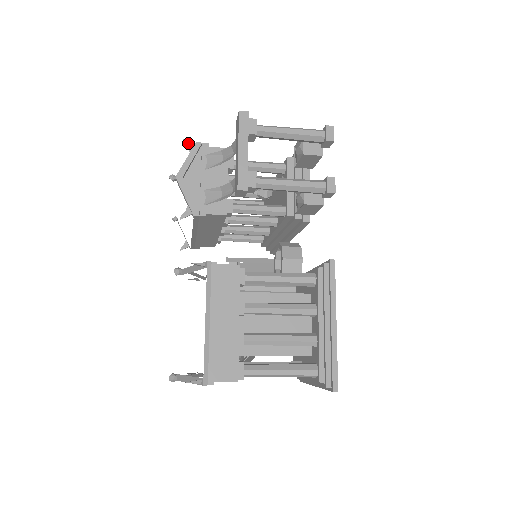
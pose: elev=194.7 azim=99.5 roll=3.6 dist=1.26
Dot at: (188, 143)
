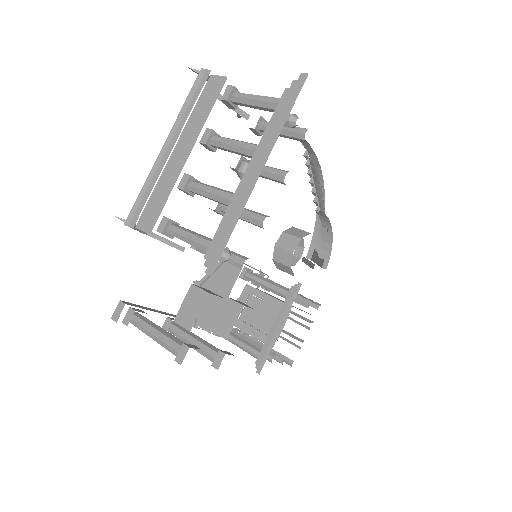
Dot at: (121, 220)
